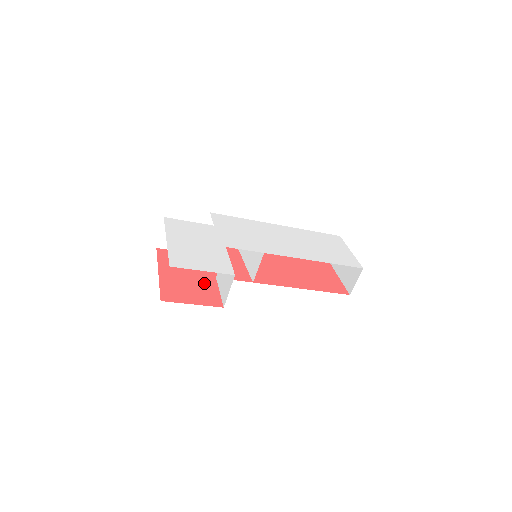
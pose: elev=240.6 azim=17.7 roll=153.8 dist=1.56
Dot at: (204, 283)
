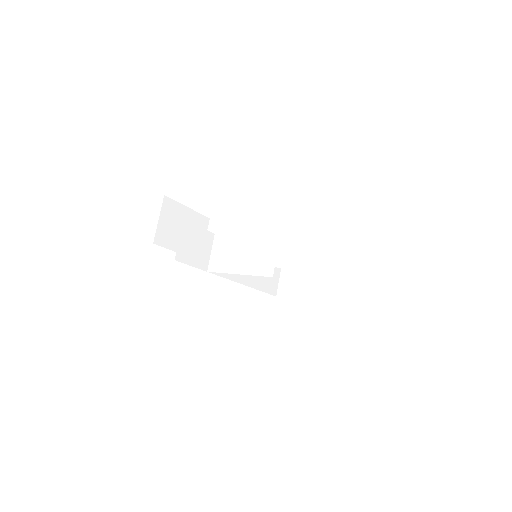
Dot at: occluded
